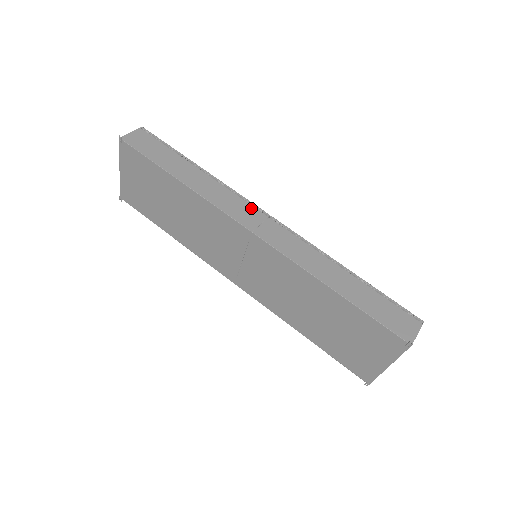
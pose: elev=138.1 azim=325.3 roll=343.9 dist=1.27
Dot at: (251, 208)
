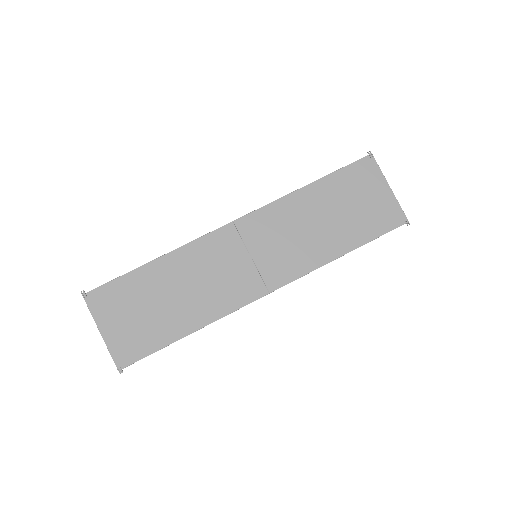
Dot at: occluded
